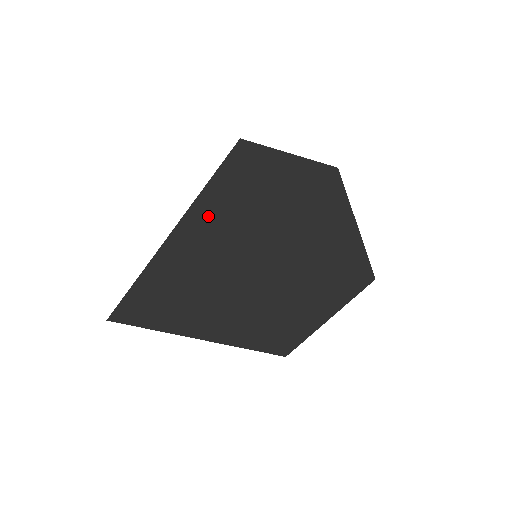
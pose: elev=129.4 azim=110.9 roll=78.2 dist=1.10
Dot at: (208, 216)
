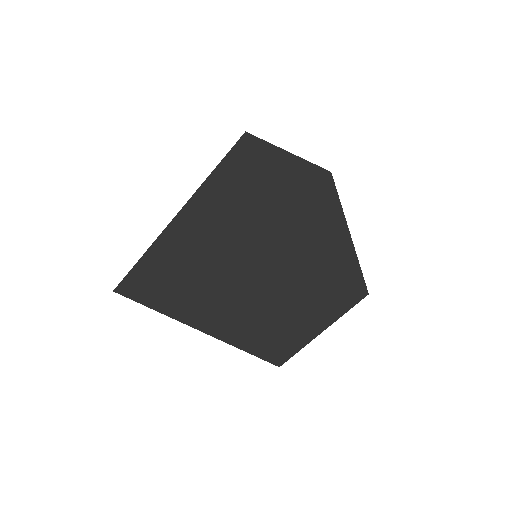
Dot at: (213, 200)
